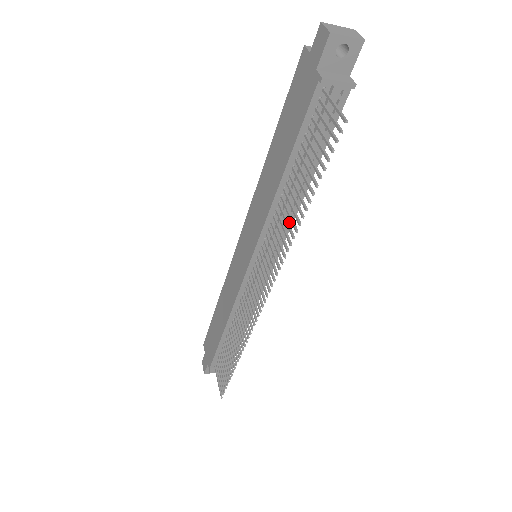
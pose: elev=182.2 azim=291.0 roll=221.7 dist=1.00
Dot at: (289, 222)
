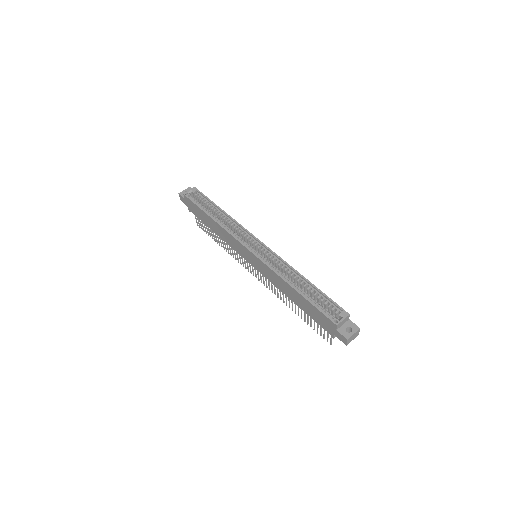
Dot at: occluded
